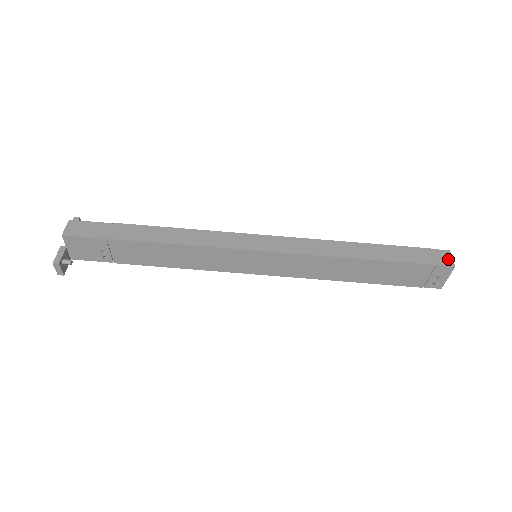
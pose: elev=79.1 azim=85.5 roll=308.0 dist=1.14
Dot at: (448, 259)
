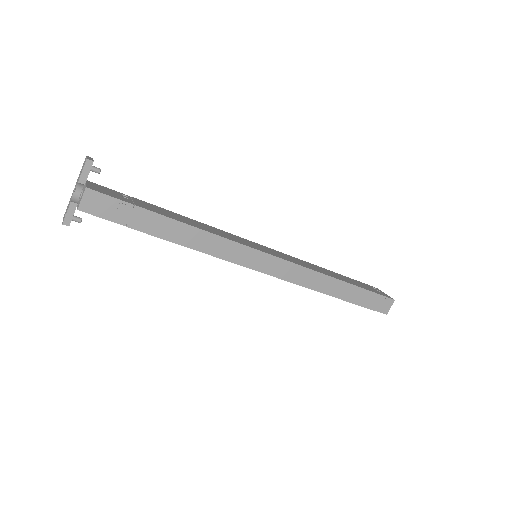
Dot at: (388, 308)
